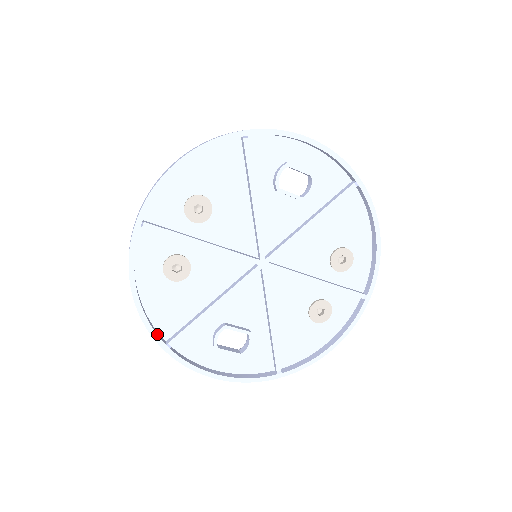
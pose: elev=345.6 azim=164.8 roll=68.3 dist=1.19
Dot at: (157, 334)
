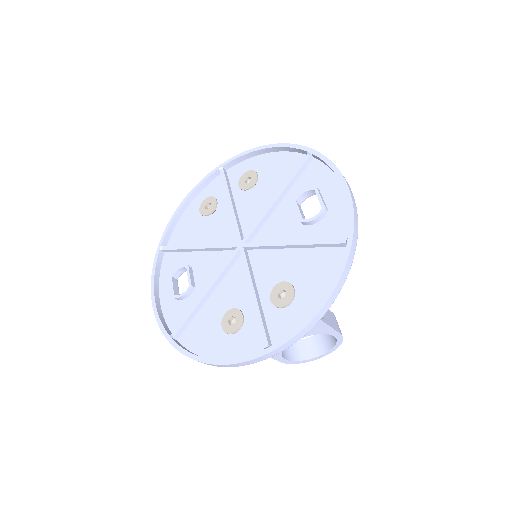
Dot at: (166, 236)
